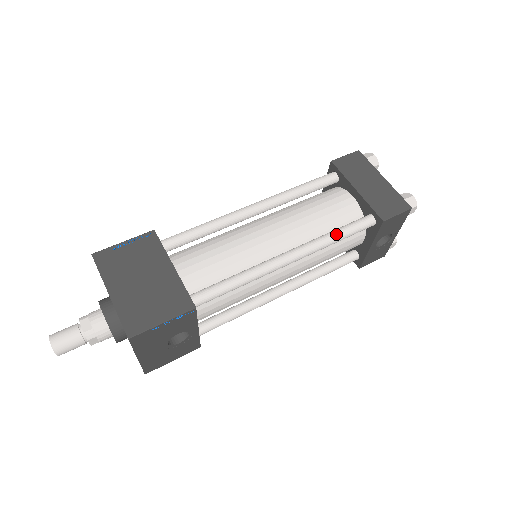
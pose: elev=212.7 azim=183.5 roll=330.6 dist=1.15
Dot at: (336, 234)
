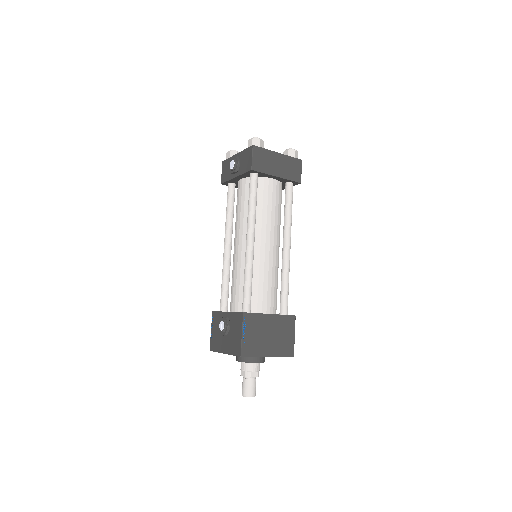
Dot at: (291, 212)
